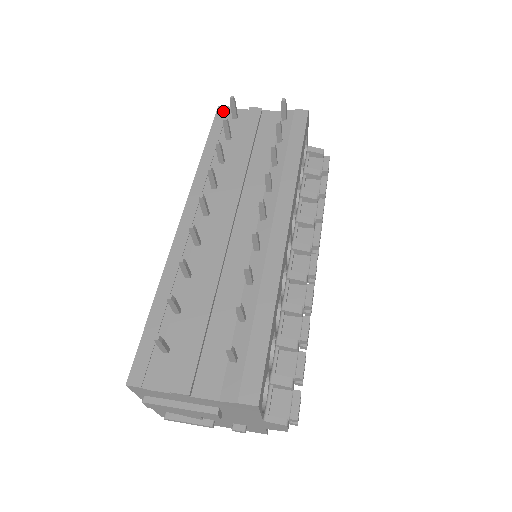
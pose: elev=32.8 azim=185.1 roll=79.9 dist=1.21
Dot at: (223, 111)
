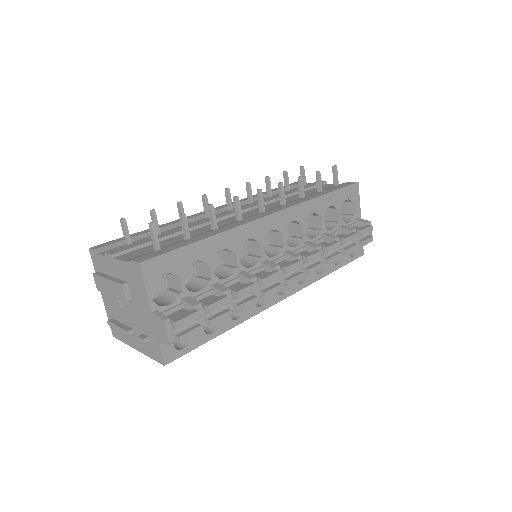
Dot at: occluded
